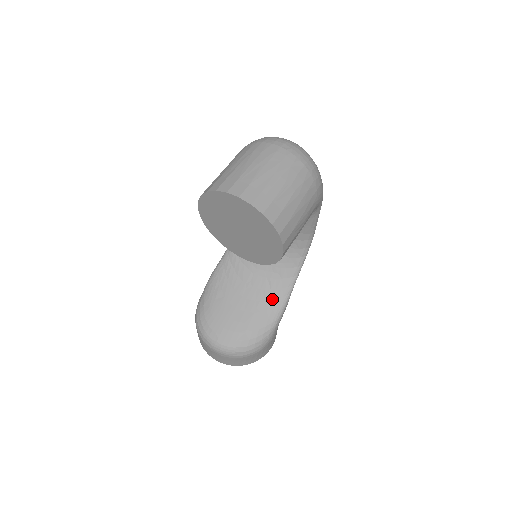
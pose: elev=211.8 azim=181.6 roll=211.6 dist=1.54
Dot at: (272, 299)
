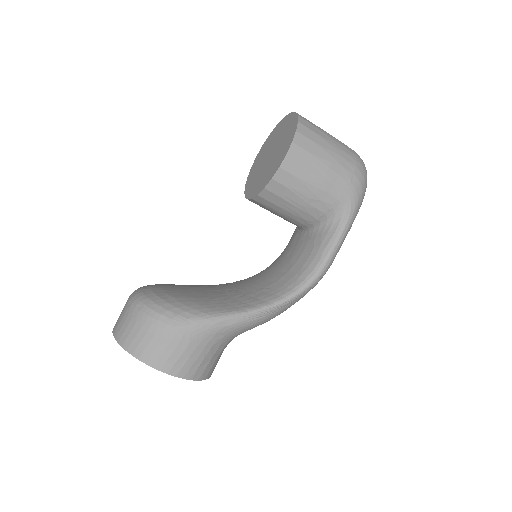
Dot at: (228, 303)
